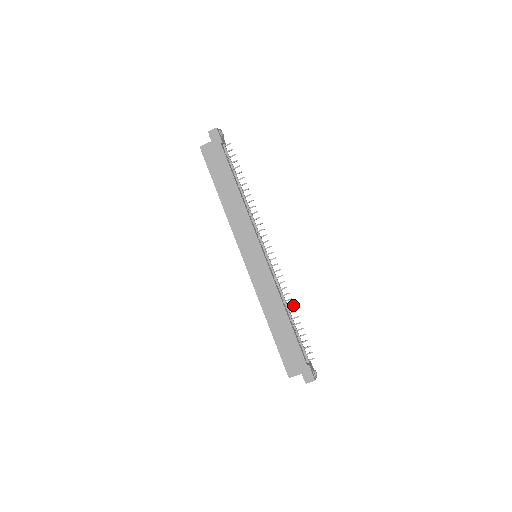
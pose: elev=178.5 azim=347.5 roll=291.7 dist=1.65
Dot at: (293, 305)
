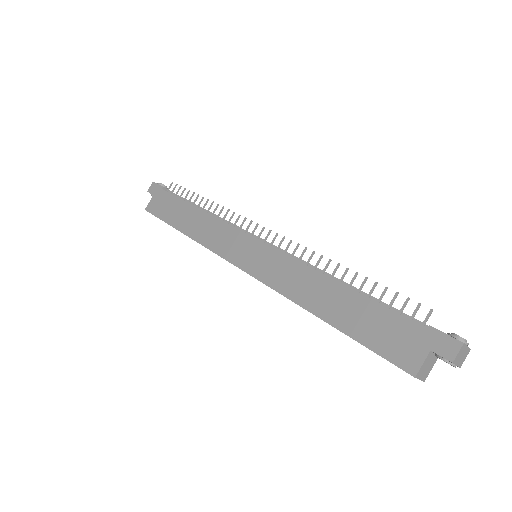
Dot at: (338, 265)
